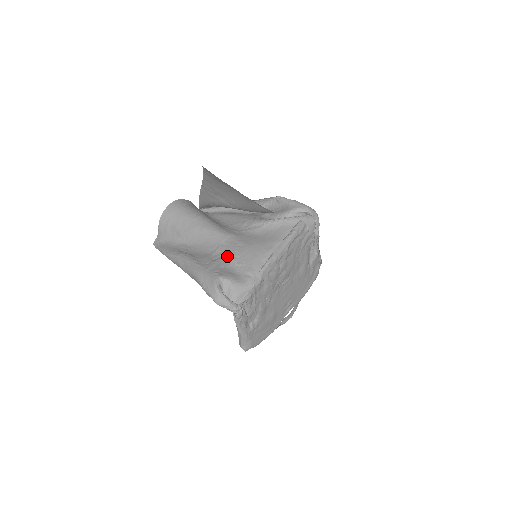
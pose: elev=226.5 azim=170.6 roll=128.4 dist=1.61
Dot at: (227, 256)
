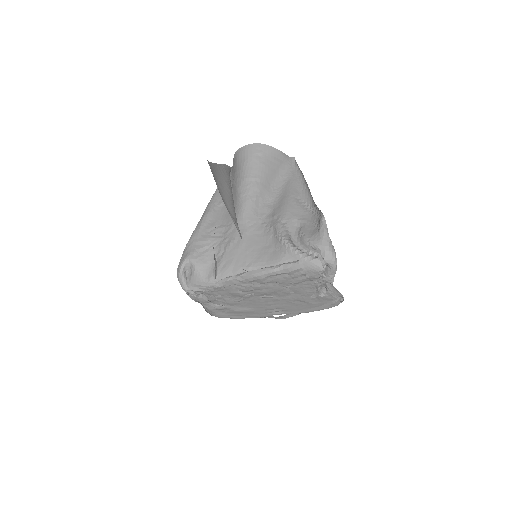
Dot at: (222, 241)
